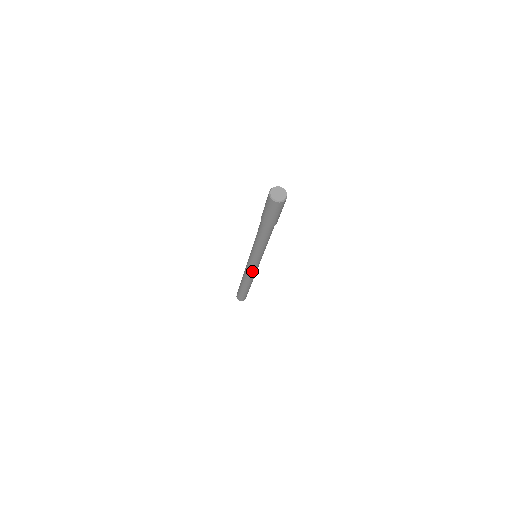
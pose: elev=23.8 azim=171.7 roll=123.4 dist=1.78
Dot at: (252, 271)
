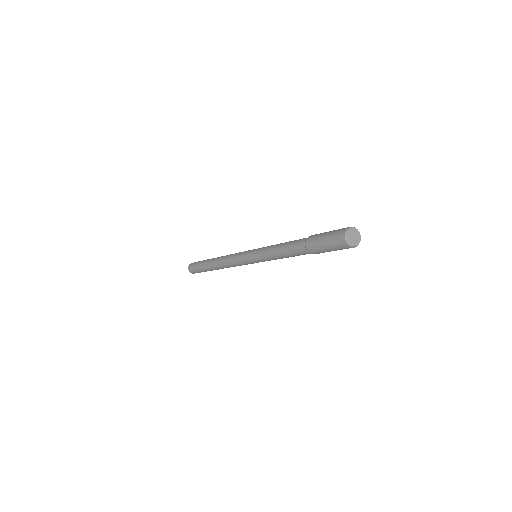
Dot at: occluded
